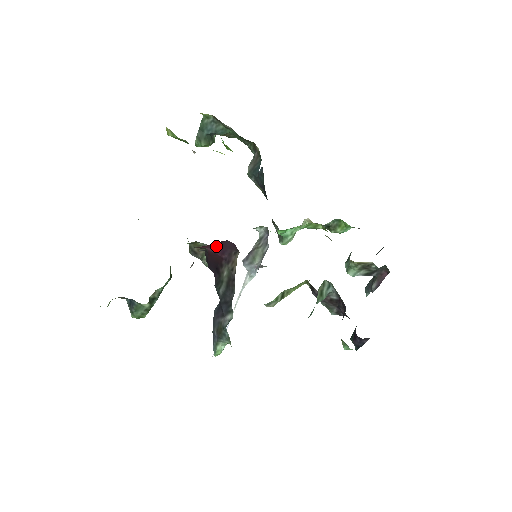
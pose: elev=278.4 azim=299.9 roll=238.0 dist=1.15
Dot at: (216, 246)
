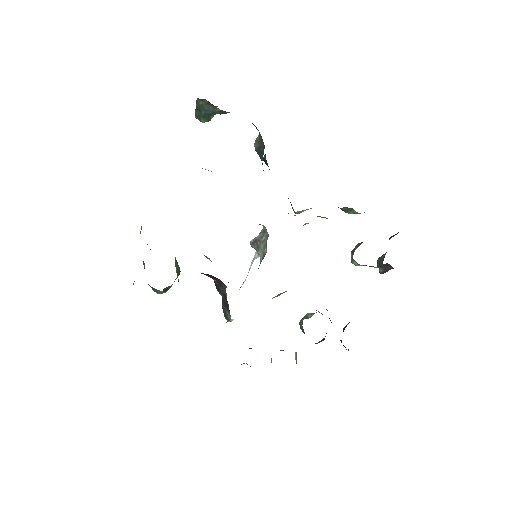
Dot at: (208, 274)
